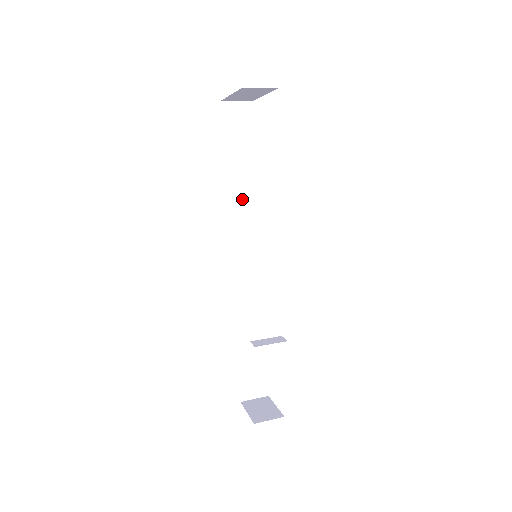
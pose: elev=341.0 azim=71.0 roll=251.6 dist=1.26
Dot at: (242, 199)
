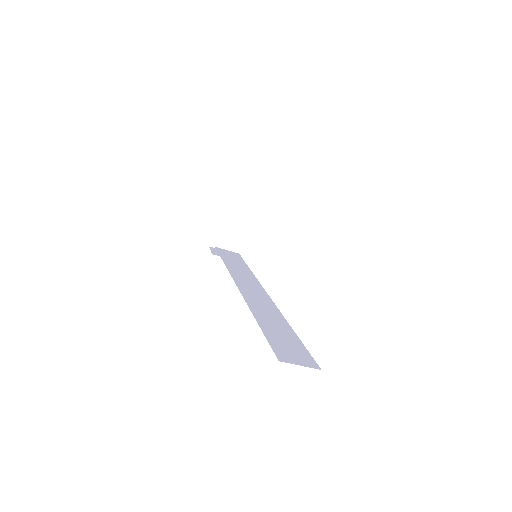
Dot at: (234, 265)
